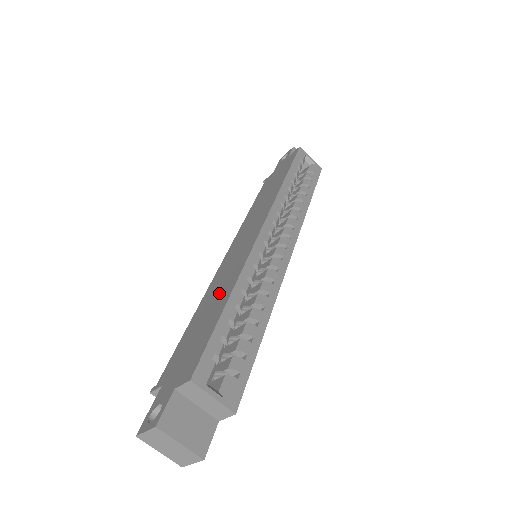
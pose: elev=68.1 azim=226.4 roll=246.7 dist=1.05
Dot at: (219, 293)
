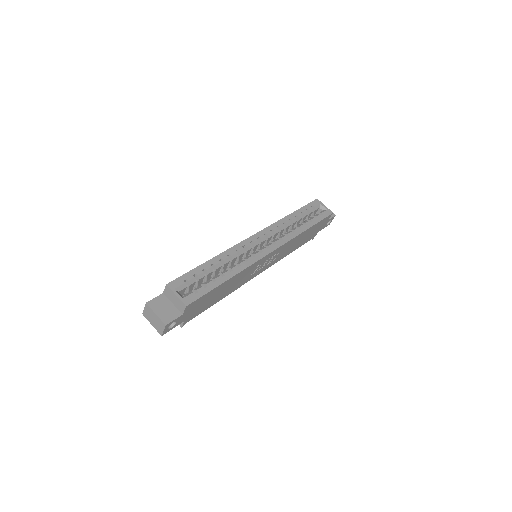
Dot at: occluded
